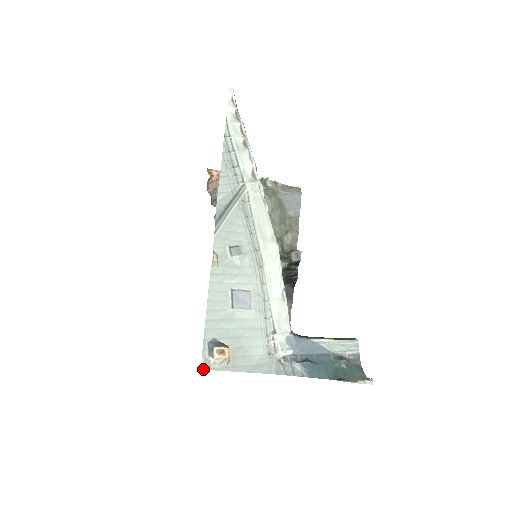
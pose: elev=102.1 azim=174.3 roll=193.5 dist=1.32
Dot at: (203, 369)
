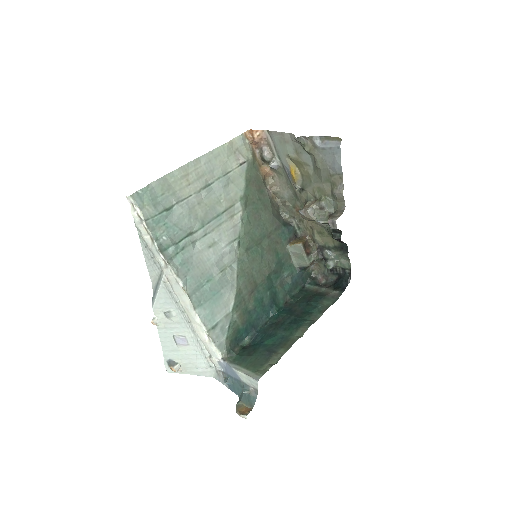
Dot at: occluded
